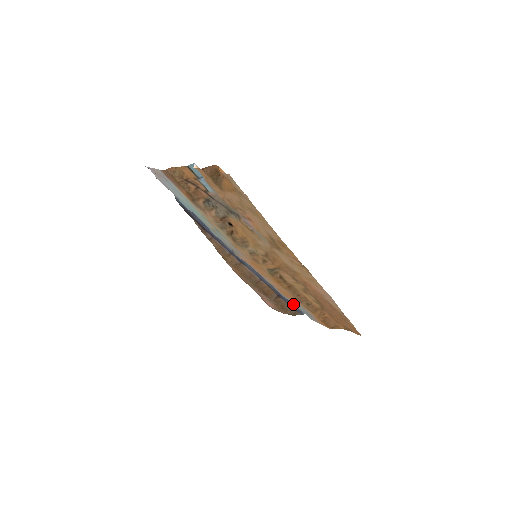
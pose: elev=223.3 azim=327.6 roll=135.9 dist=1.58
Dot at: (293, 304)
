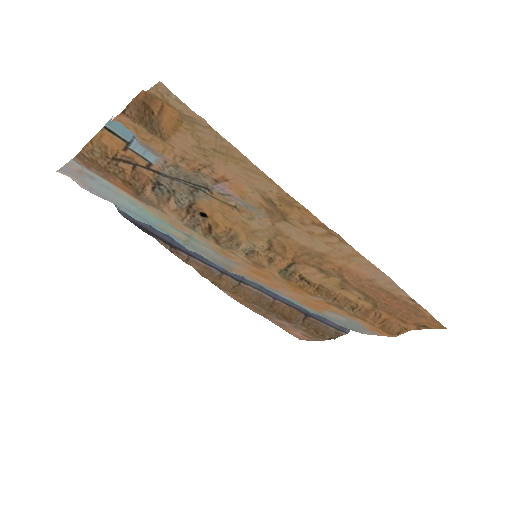
Dot at: (330, 320)
